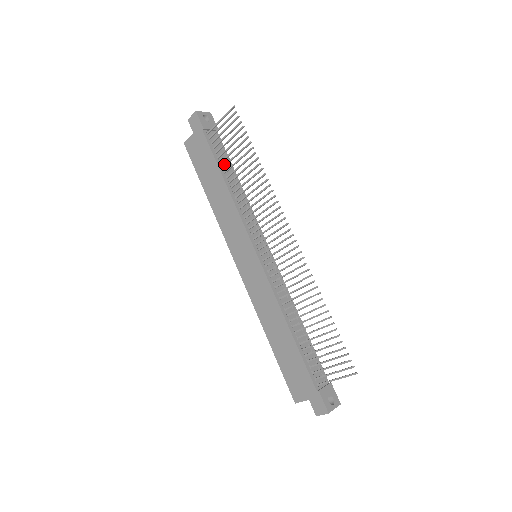
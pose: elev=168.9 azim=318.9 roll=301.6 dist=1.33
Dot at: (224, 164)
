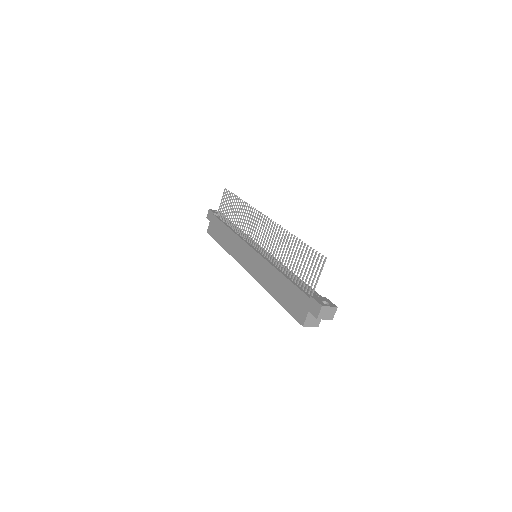
Dot at: occluded
